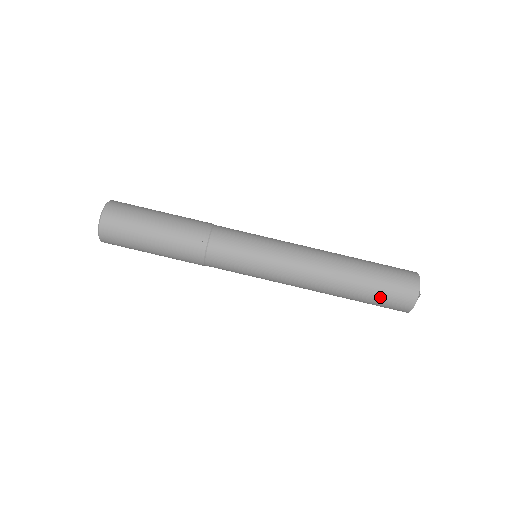
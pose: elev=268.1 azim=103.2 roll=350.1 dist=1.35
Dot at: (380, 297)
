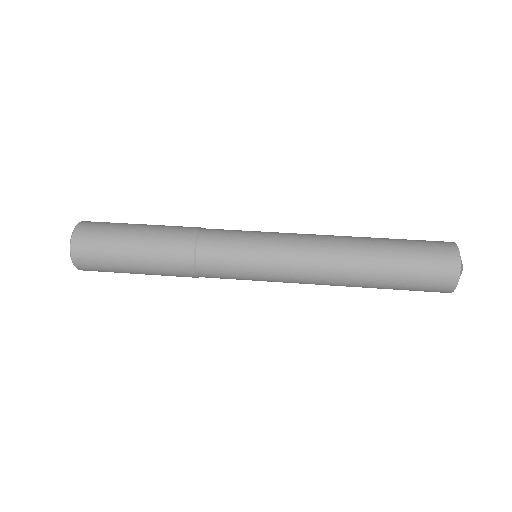
Dot at: (412, 241)
